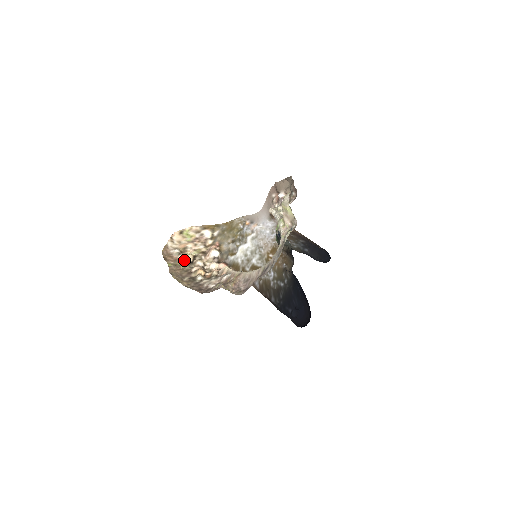
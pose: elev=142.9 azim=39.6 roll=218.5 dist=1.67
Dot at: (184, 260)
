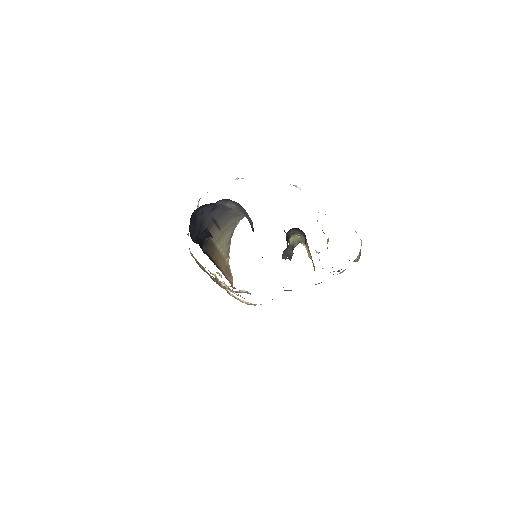
Dot at: occluded
